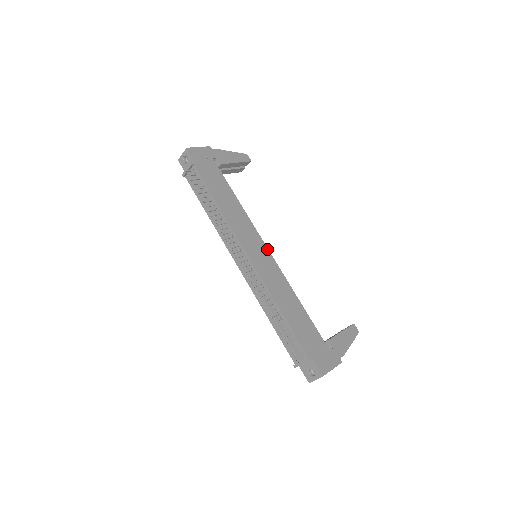
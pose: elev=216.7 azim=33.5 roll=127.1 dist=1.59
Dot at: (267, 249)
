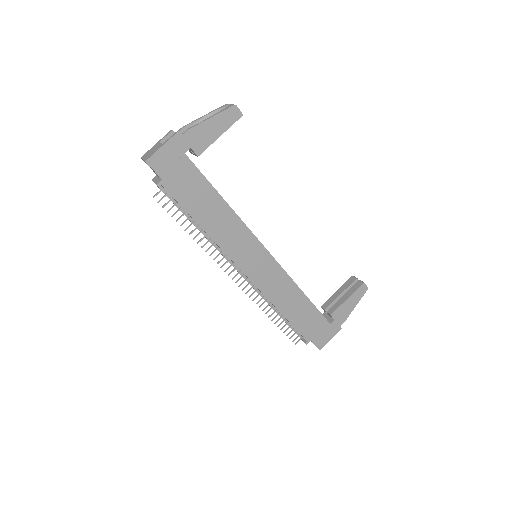
Dot at: (267, 252)
